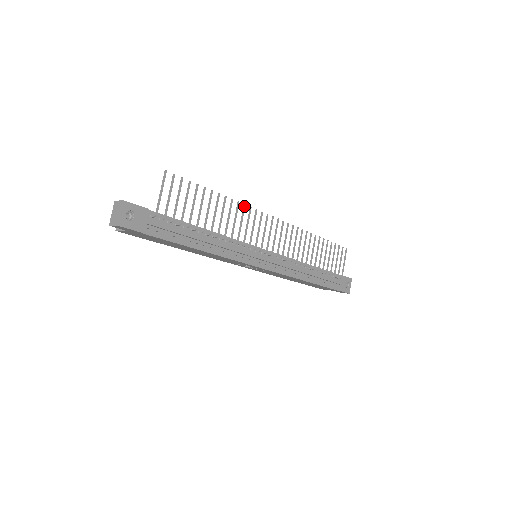
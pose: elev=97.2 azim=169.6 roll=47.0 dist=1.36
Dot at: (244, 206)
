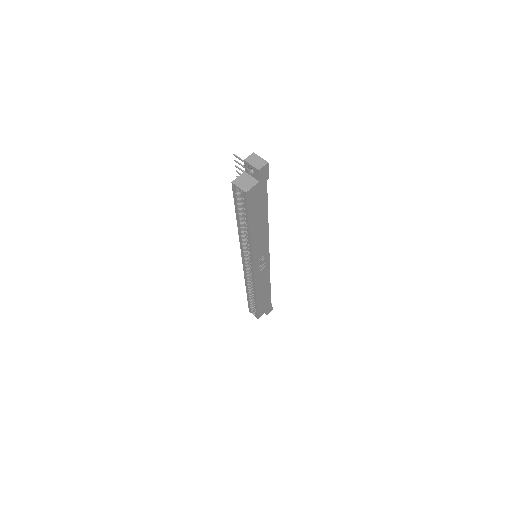
Dot at: occluded
